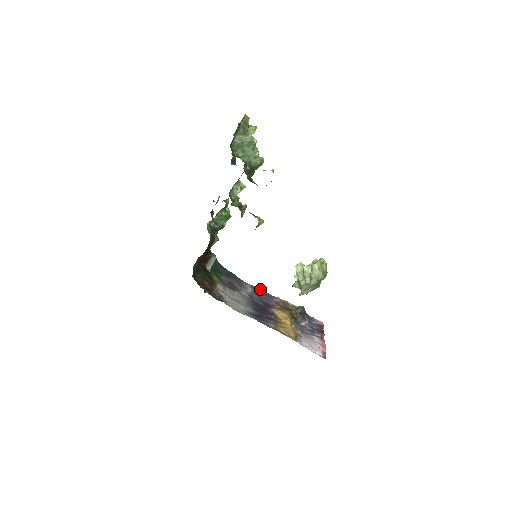
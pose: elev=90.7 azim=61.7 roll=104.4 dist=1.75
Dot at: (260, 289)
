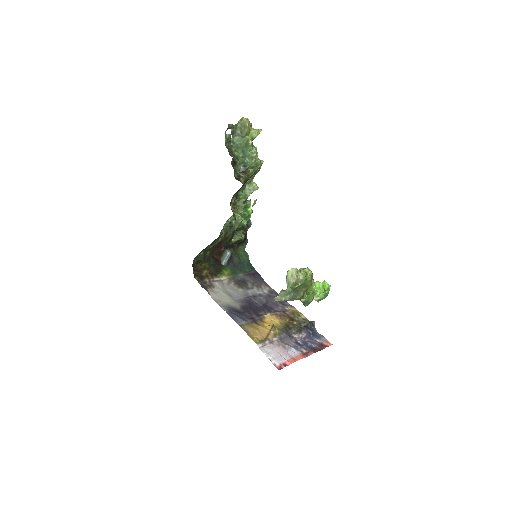
Dot at: occluded
